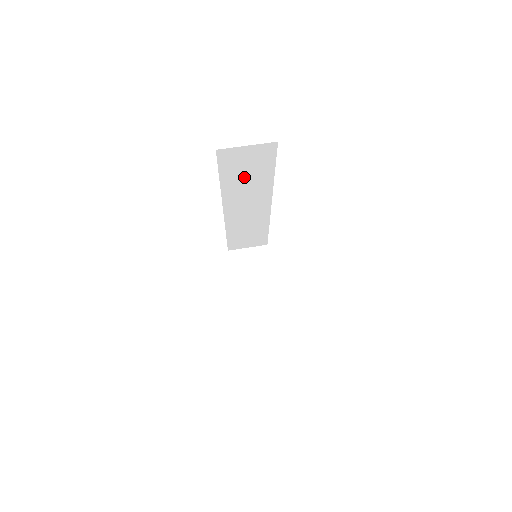
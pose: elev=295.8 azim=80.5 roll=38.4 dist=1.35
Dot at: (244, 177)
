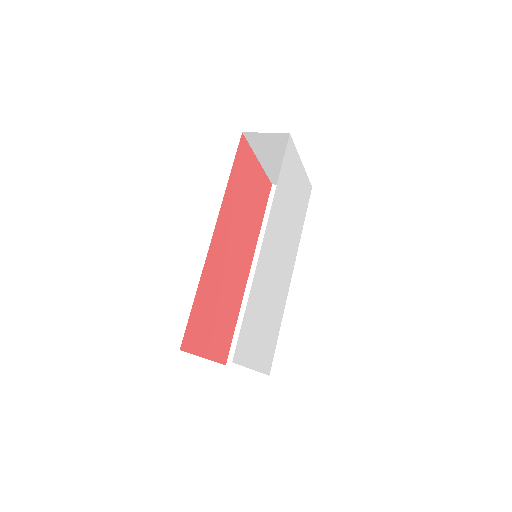
Dot at: occluded
